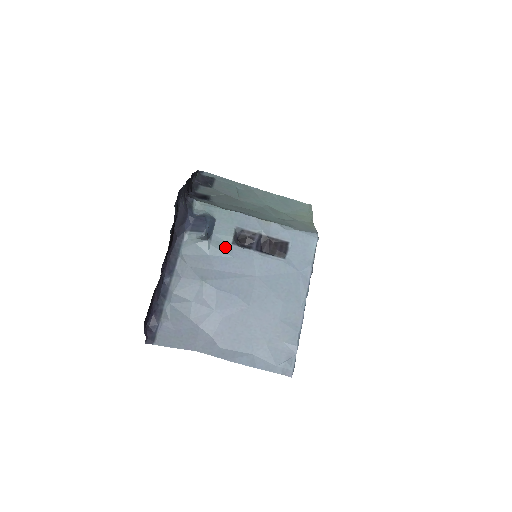
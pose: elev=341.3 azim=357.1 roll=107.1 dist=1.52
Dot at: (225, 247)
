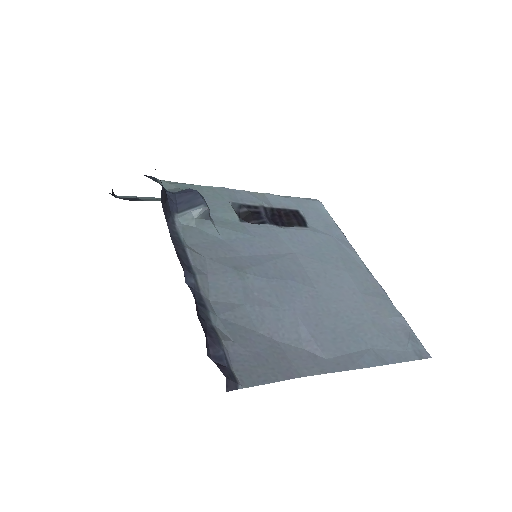
Dot at: (235, 226)
